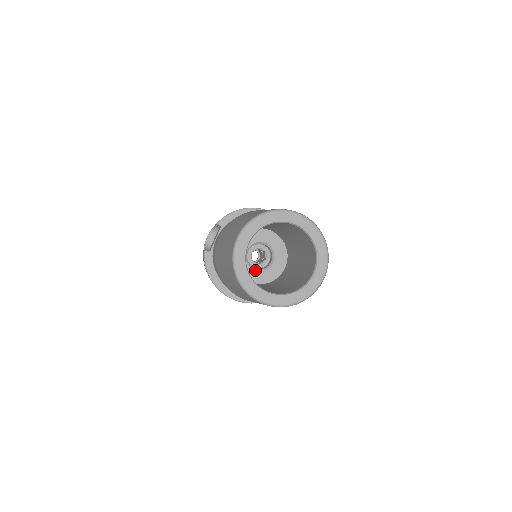
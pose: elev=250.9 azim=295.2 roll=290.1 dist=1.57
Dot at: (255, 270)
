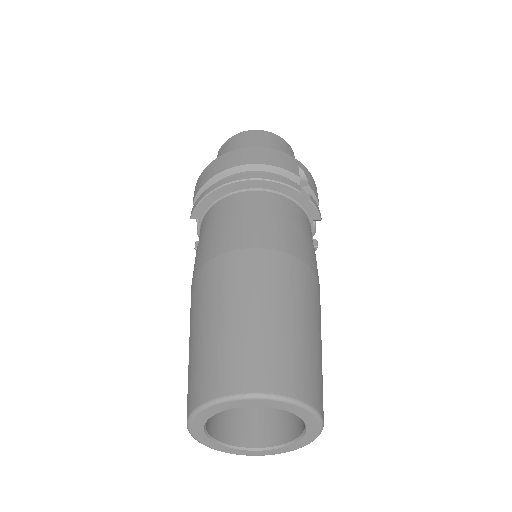
Dot at: occluded
